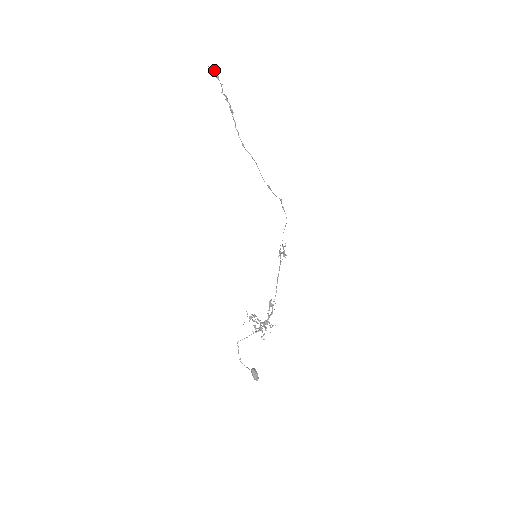
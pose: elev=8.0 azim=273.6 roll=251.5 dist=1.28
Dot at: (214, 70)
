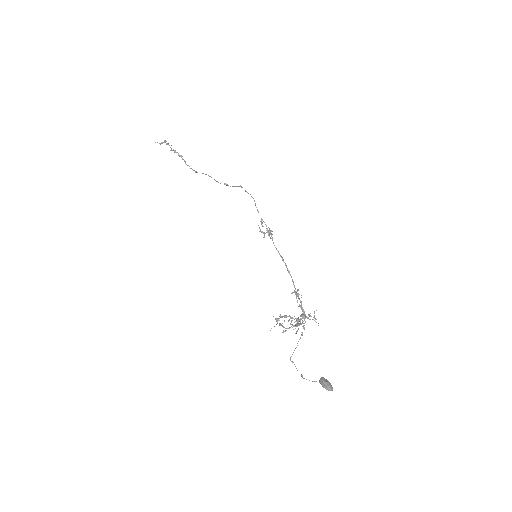
Dot at: (165, 142)
